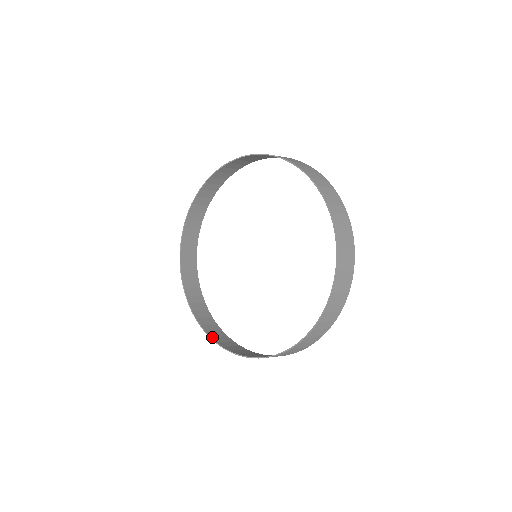
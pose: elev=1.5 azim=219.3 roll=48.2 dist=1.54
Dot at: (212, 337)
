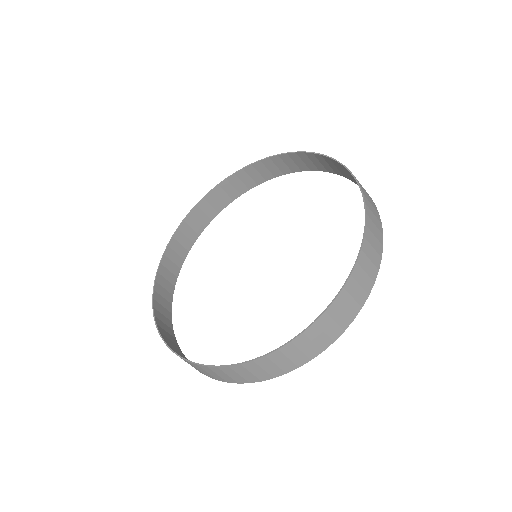
Dot at: (199, 364)
